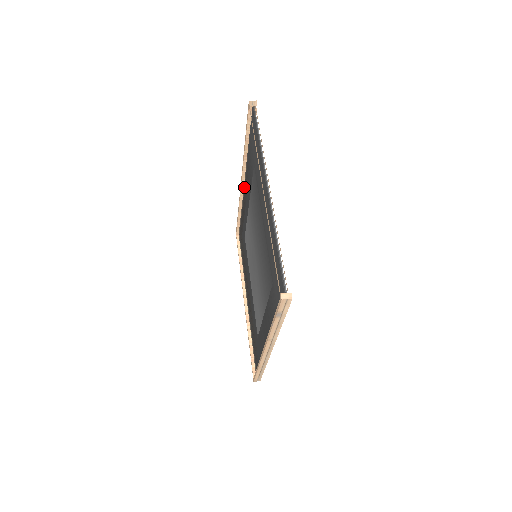
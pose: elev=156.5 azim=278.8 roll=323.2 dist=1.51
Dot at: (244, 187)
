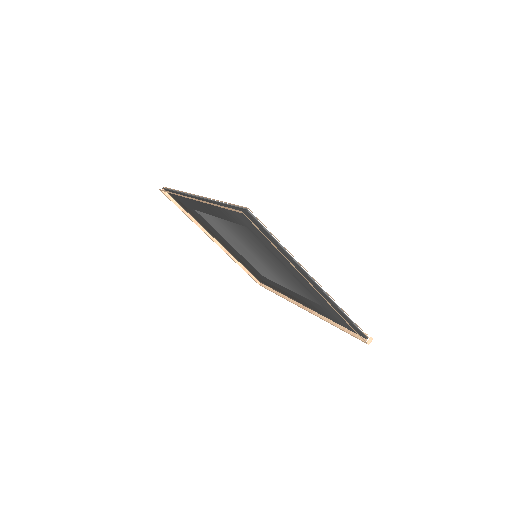
Dot at: occluded
